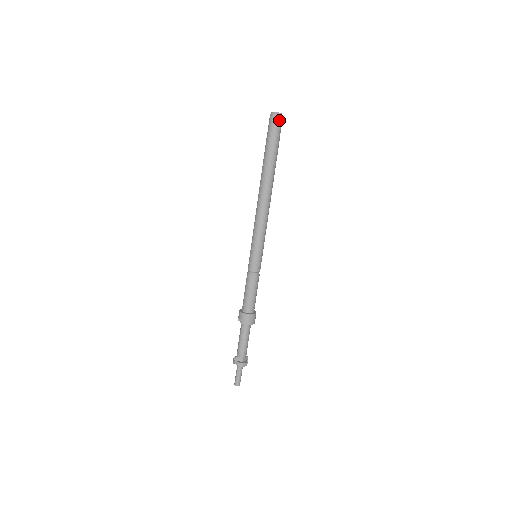
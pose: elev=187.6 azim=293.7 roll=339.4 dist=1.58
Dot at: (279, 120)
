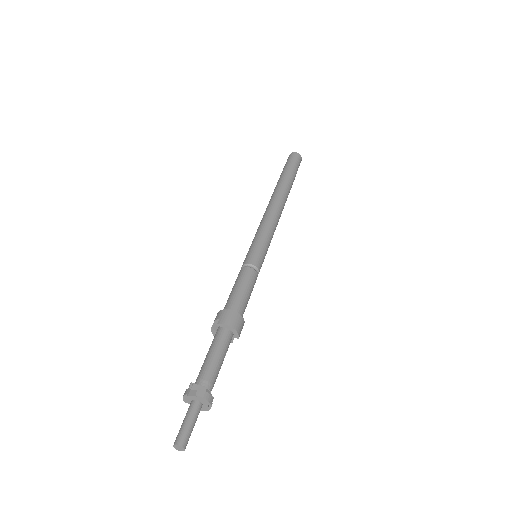
Dot at: (299, 157)
